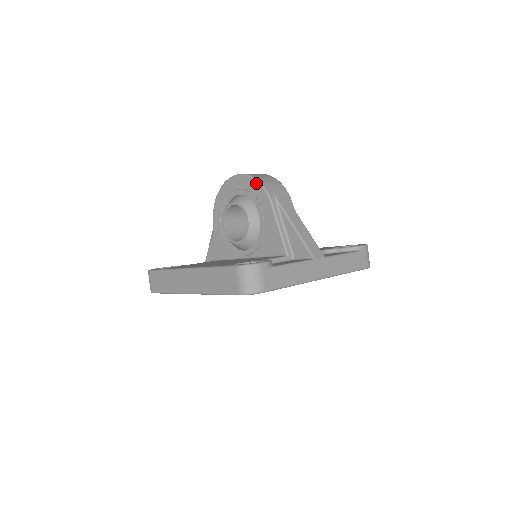
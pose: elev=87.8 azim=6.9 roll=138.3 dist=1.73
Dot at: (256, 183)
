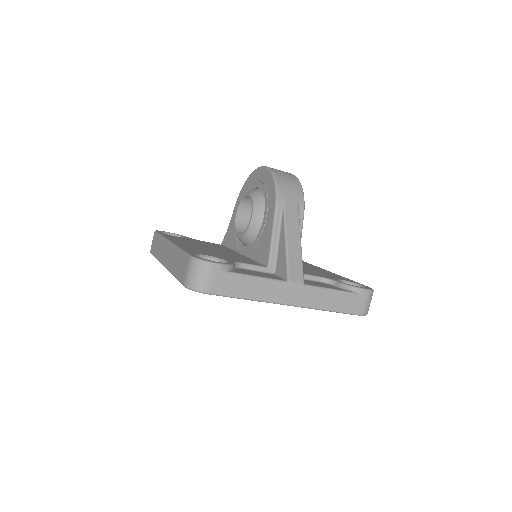
Dot at: (272, 181)
